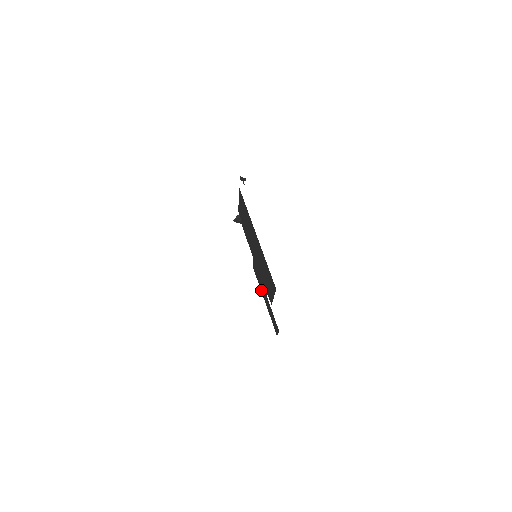
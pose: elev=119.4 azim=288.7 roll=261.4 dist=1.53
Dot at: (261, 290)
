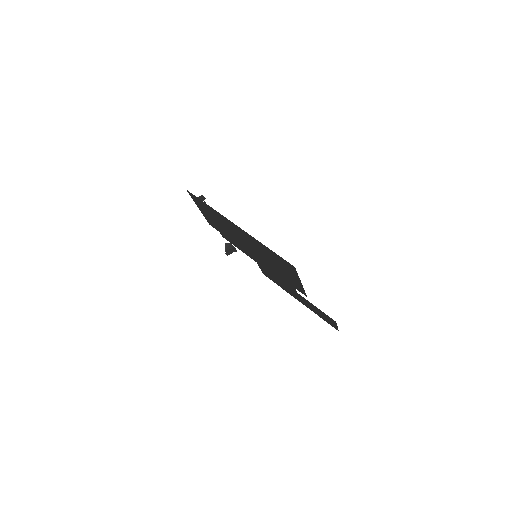
Dot at: occluded
